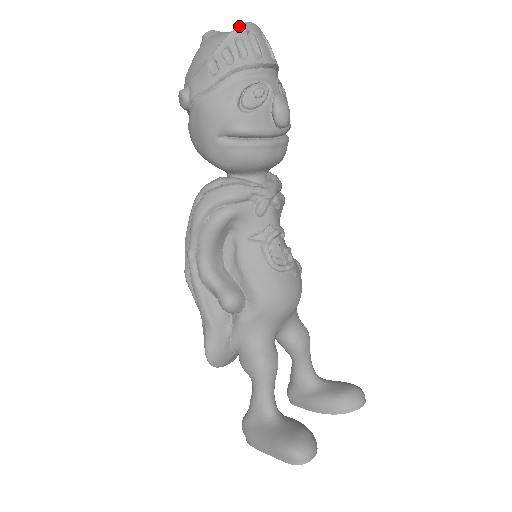
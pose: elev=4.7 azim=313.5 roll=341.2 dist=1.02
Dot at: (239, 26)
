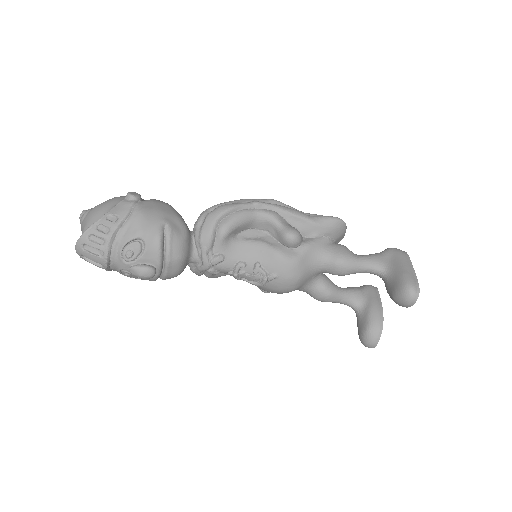
Dot at: occluded
